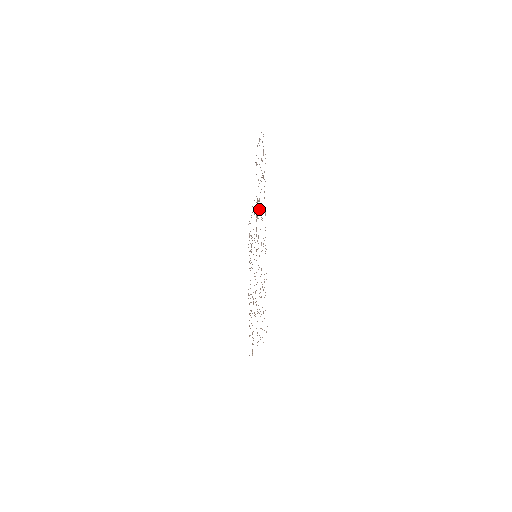
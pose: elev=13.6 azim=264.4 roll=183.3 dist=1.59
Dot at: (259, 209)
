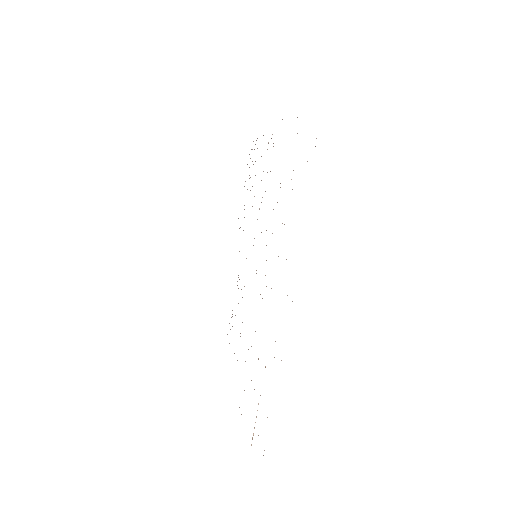
Dot at: occluded
